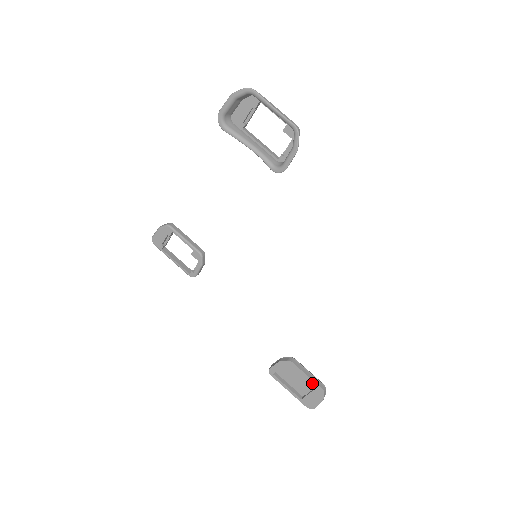
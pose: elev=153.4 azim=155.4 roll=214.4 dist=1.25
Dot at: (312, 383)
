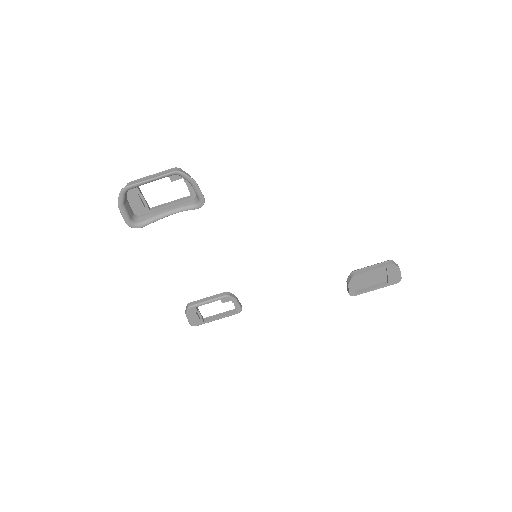
Dot at: occluded
